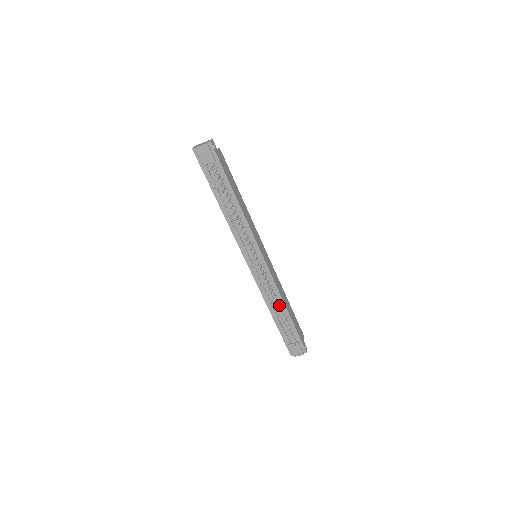
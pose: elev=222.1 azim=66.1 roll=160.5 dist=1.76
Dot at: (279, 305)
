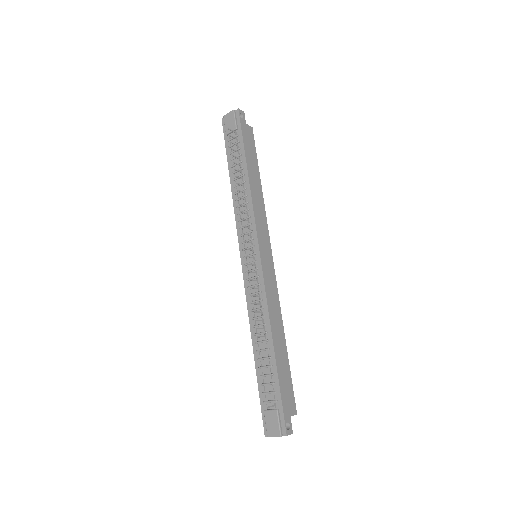
Dot at: (264, 332)
